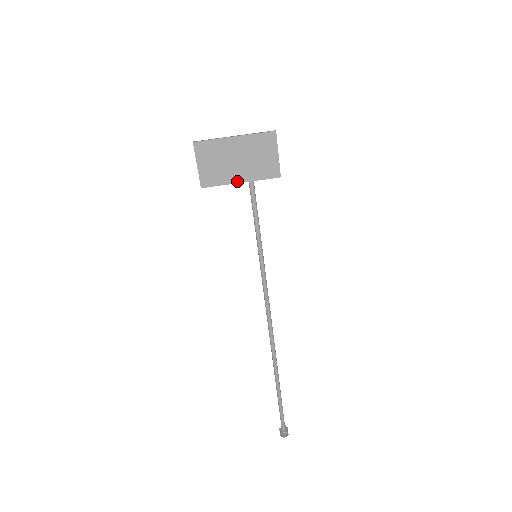
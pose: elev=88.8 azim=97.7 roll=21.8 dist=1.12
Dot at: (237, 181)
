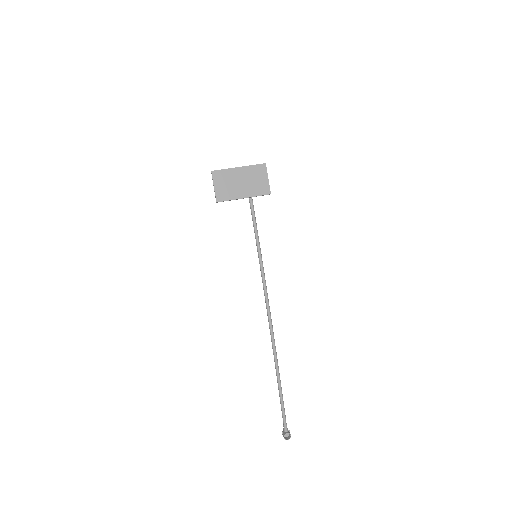
Dot at: (241, 197)
